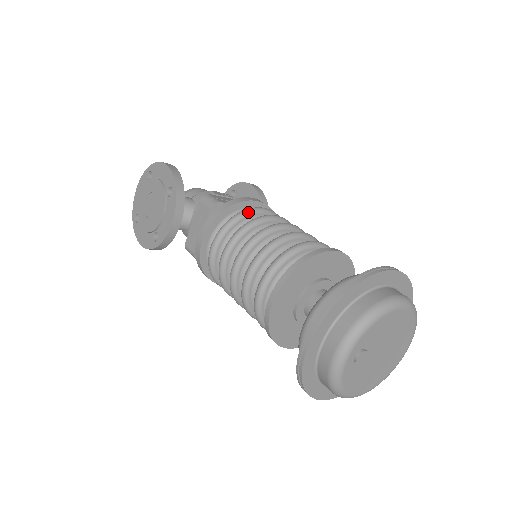
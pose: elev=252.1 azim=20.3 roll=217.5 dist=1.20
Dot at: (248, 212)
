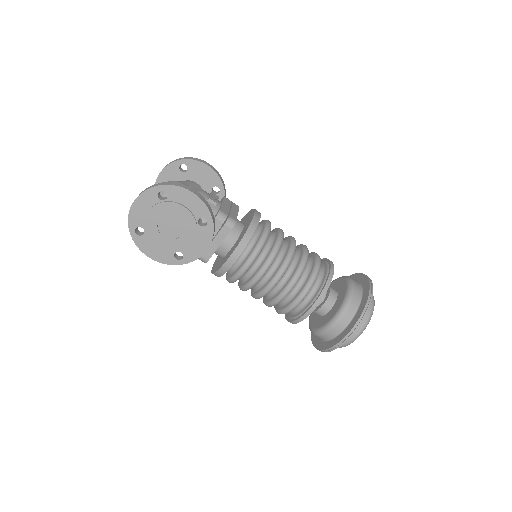
Dot at: (268, 235)
